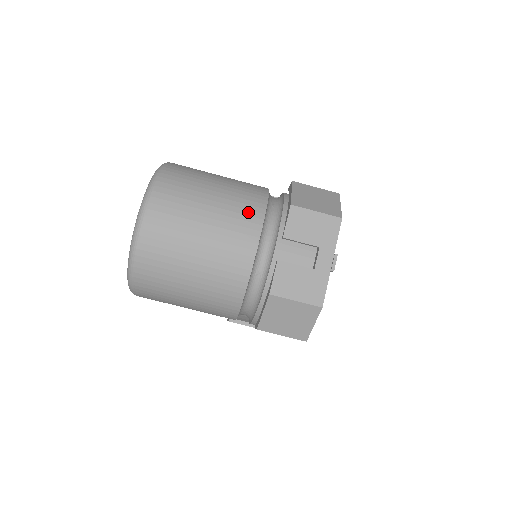
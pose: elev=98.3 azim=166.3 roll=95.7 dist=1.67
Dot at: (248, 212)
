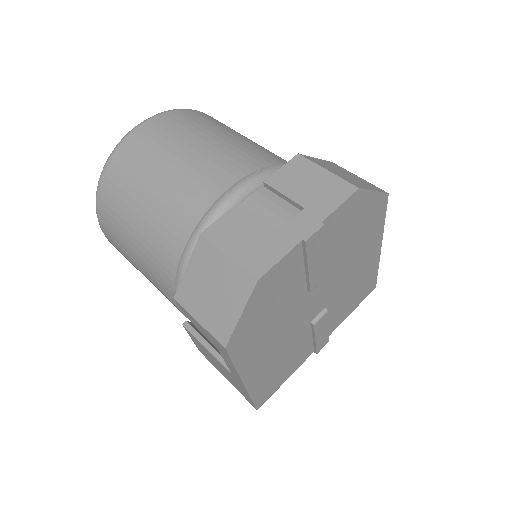
Dot at: (248, 157)
